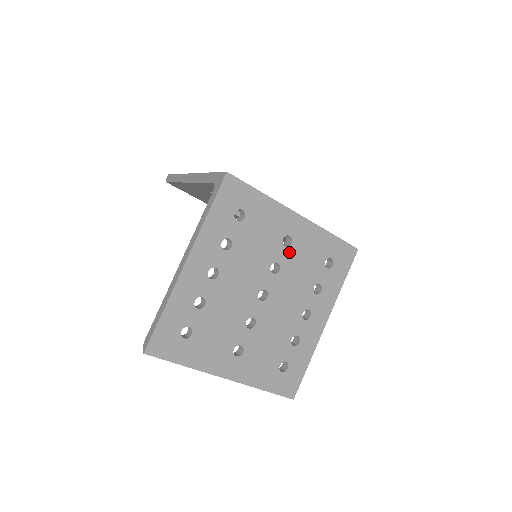
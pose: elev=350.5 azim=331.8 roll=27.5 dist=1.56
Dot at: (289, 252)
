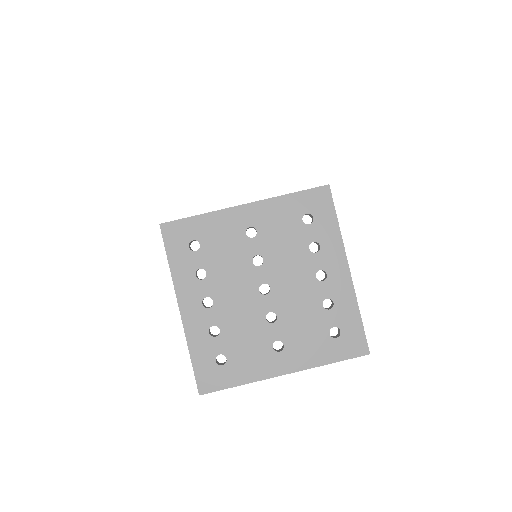
Dot at: (260, 239)
